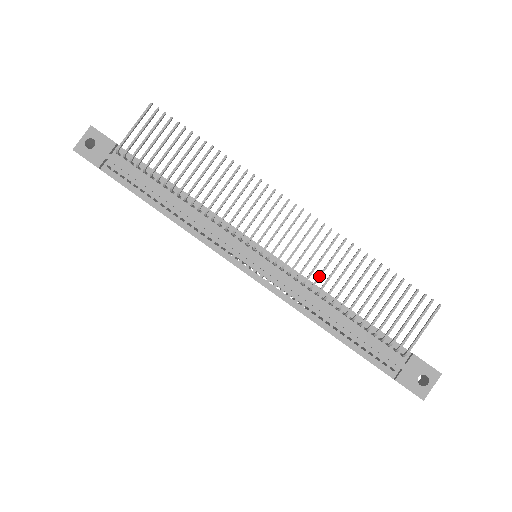
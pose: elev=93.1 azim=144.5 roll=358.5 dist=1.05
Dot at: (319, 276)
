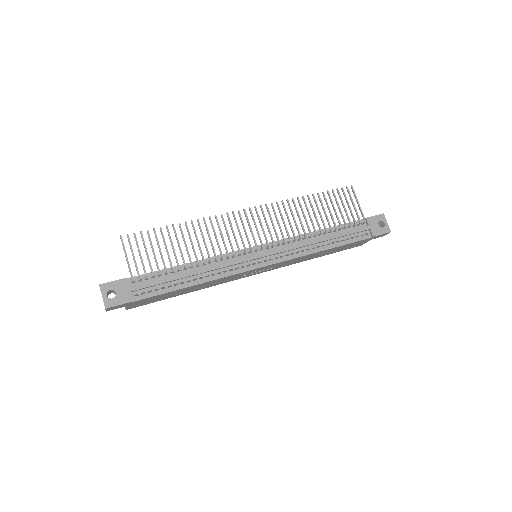
Dot at: (297, 228)
